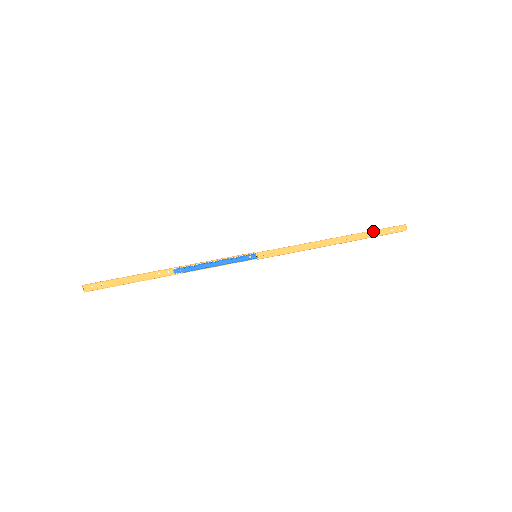
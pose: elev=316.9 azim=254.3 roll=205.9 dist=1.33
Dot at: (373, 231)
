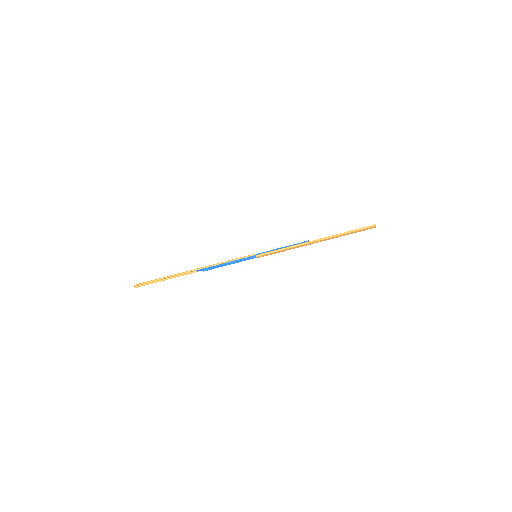
Dot at: (348, 233)
